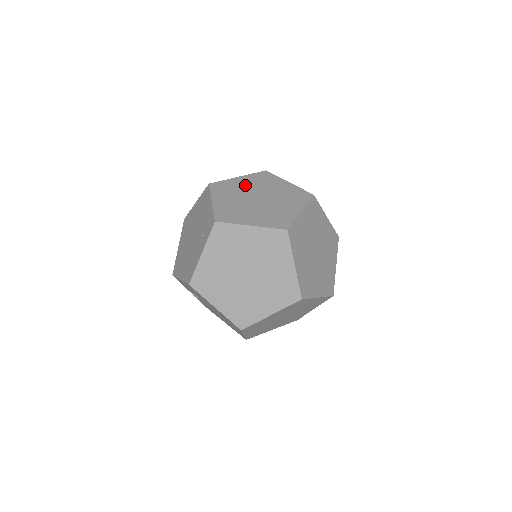
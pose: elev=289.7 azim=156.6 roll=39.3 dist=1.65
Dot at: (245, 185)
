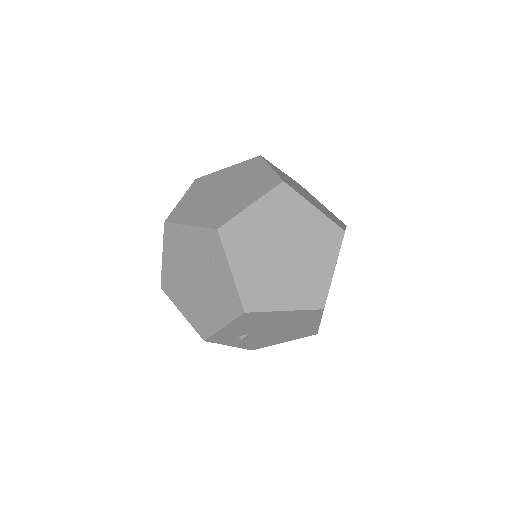
Dot at: (197, 197)
